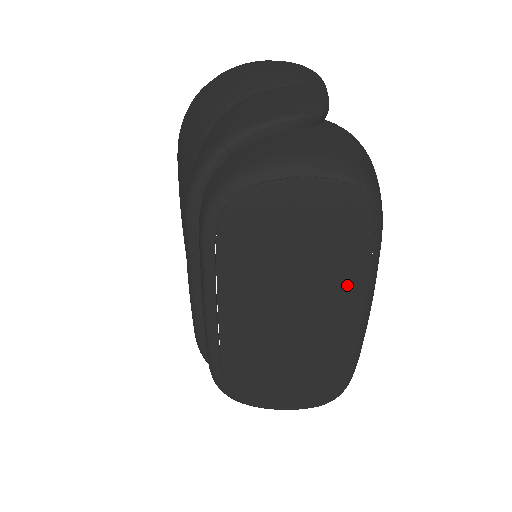
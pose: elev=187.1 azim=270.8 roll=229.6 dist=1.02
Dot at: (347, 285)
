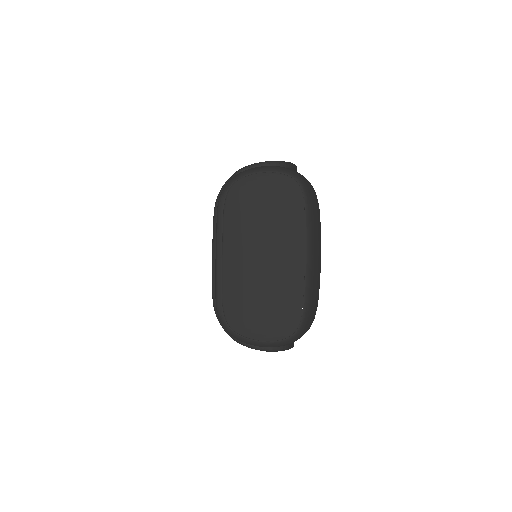
Dot at: (293, 236)
